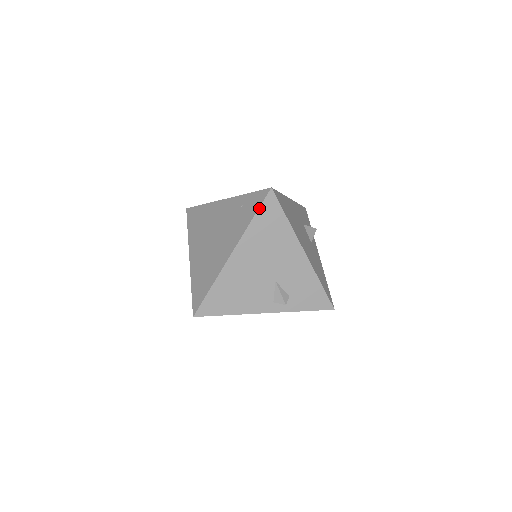
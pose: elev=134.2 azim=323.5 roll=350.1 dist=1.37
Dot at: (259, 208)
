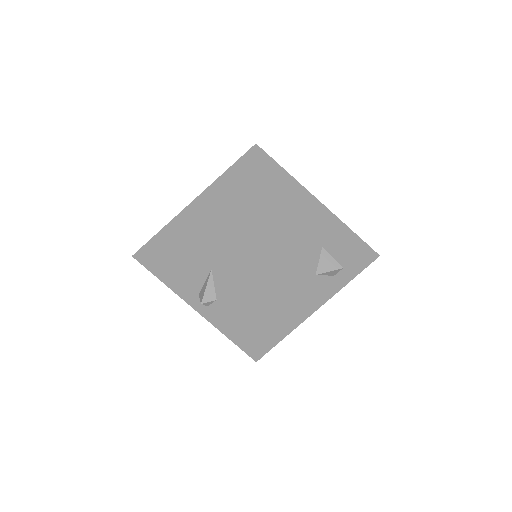
Dot at: (234, 164)
